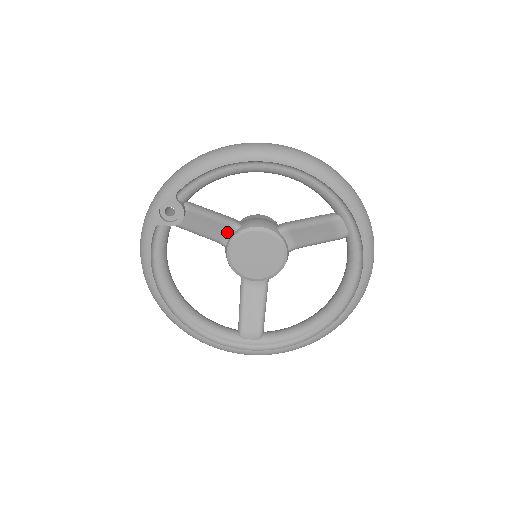
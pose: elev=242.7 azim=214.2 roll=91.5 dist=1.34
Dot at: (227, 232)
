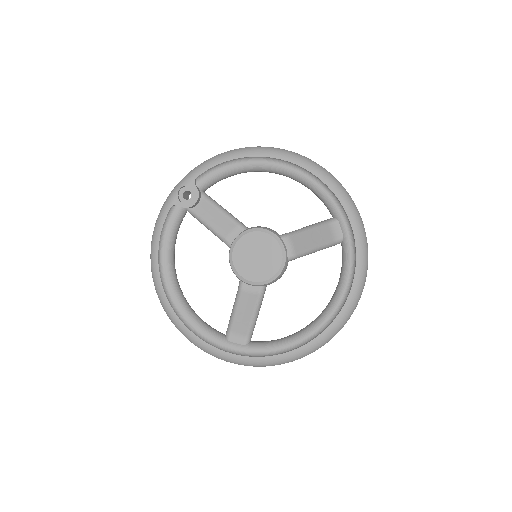
Dot at: (234, 232)
